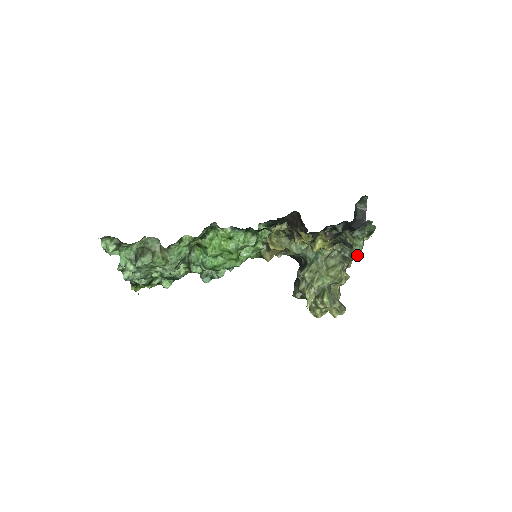
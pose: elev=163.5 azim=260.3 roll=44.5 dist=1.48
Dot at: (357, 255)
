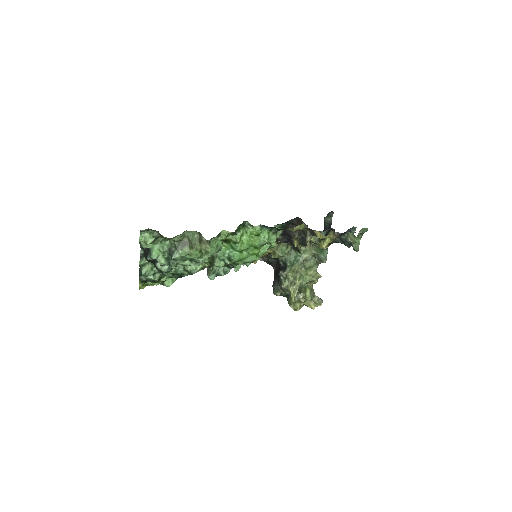
Dot at: (357, 250)
